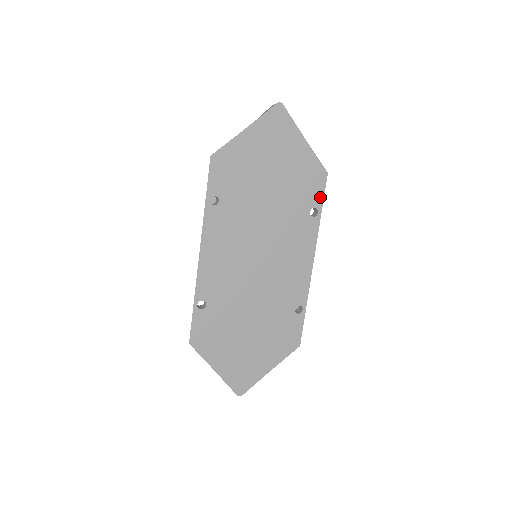
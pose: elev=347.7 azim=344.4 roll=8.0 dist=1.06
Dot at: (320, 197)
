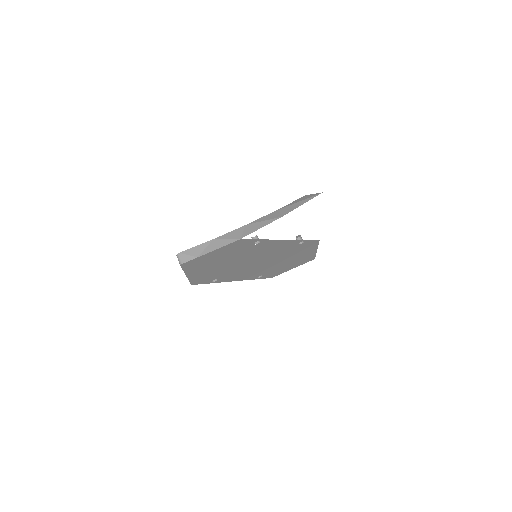
Dot at: (251, 241)
